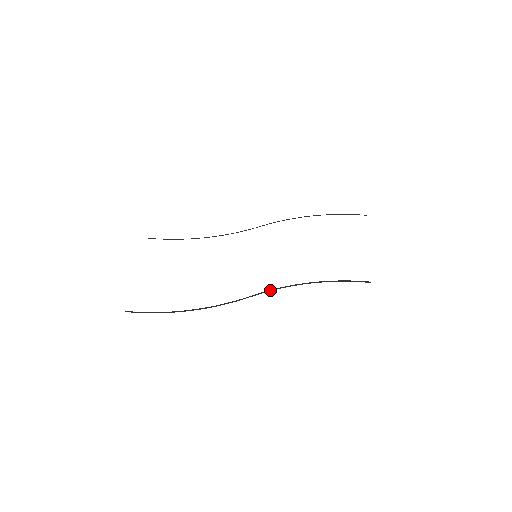
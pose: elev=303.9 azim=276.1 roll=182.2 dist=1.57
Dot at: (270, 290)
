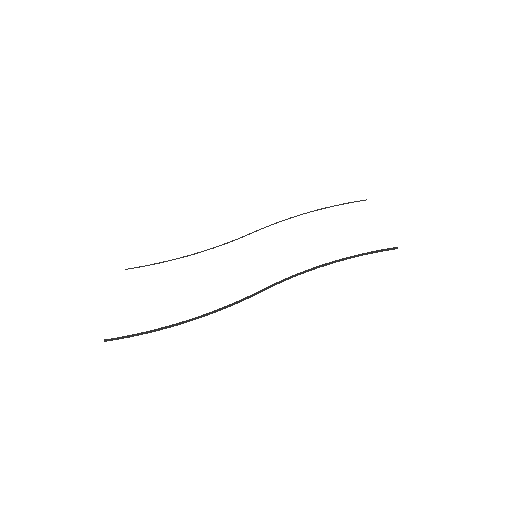
Dot at: (283, 280)
